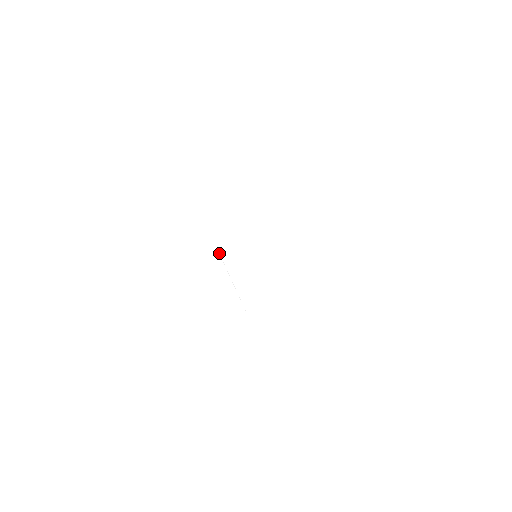
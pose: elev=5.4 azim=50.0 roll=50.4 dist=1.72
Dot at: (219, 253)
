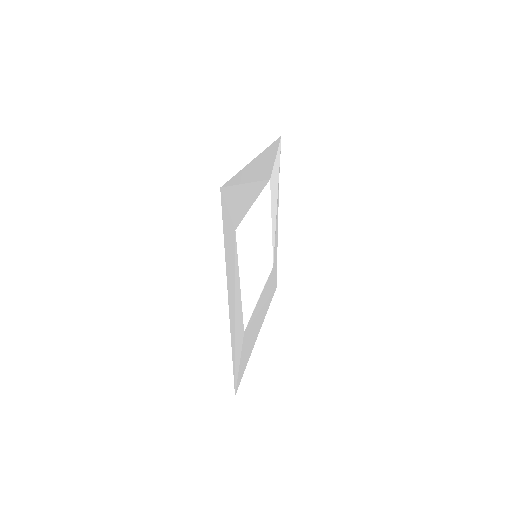
Dot at: (269, 276)
